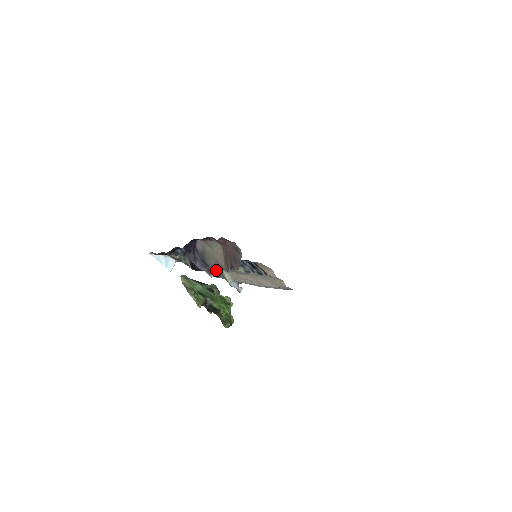
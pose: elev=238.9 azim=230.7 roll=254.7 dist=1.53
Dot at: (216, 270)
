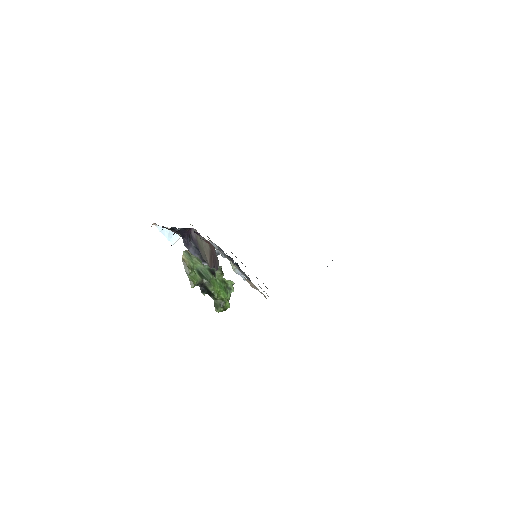
Dot at: occluded
